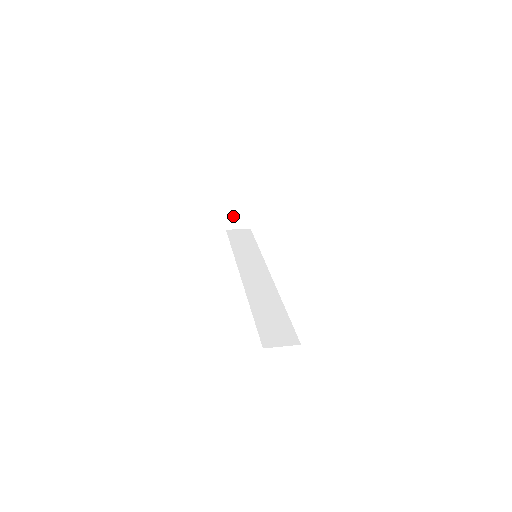
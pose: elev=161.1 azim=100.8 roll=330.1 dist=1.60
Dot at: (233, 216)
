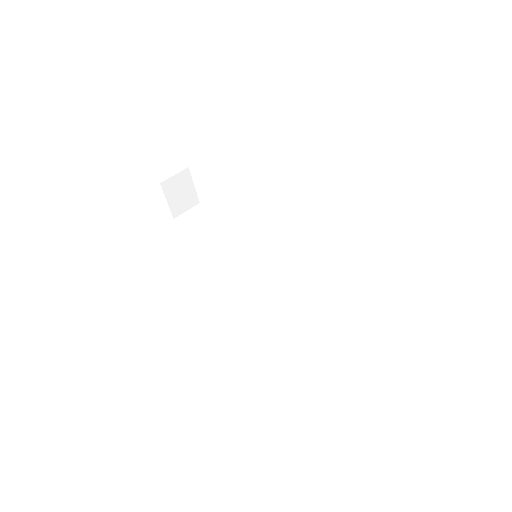
Dot at: (176, 200)
